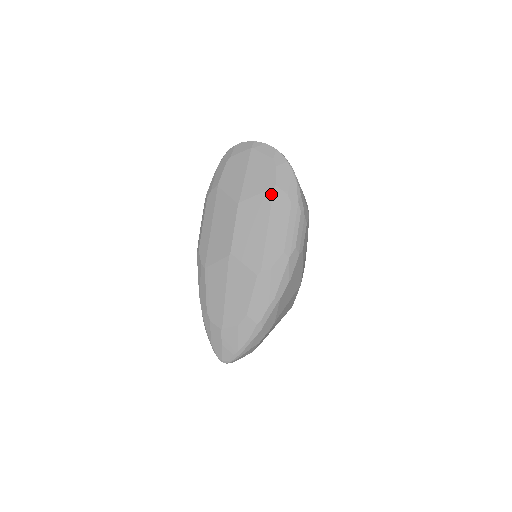
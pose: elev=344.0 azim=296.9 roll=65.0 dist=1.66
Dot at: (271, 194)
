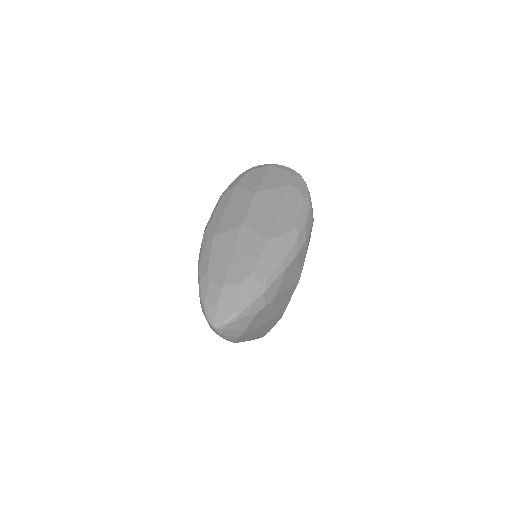
Dot at: (286, 189)
